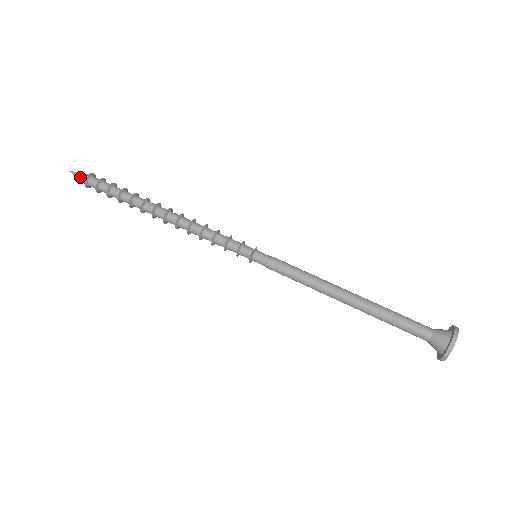
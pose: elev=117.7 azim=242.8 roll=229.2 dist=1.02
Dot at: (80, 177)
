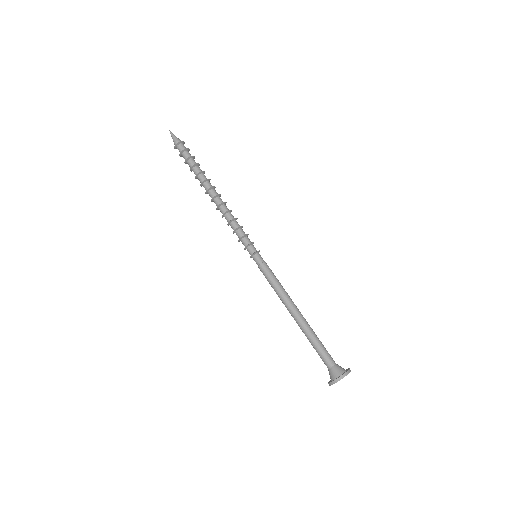
Dot at: (174, 140)
